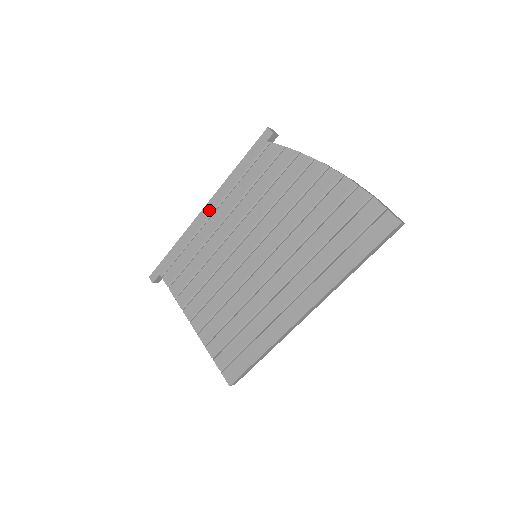
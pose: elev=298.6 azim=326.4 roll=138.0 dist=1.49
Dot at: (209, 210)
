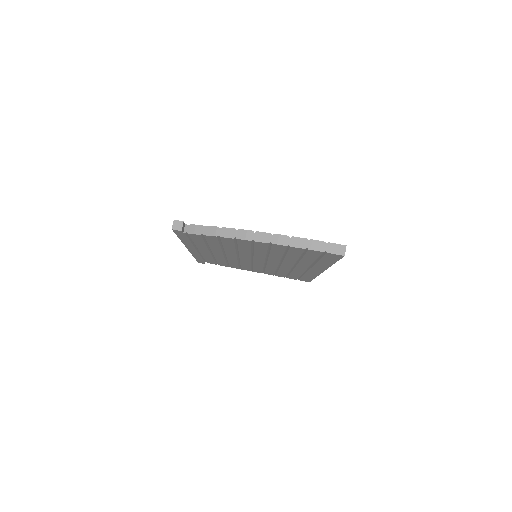
Dot at: (193, 250)
